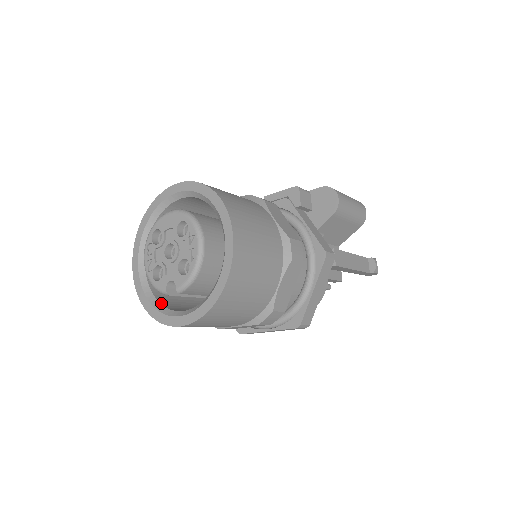
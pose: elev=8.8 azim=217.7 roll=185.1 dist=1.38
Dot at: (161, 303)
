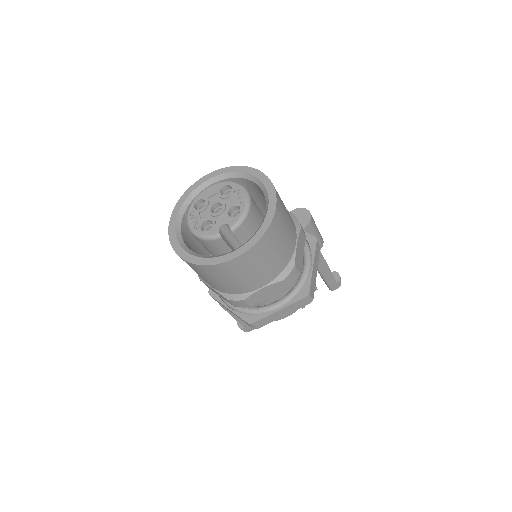
Dot at: (207, 256)
